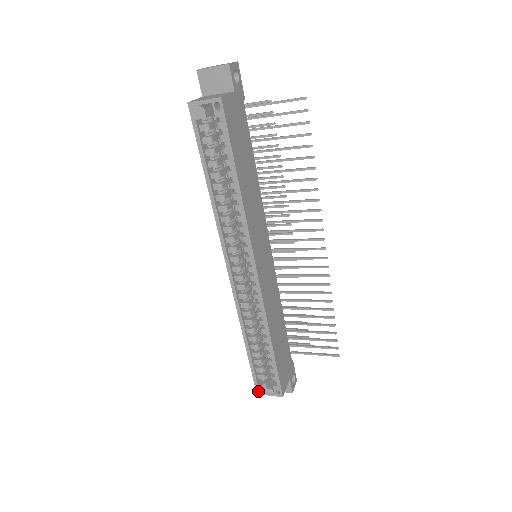
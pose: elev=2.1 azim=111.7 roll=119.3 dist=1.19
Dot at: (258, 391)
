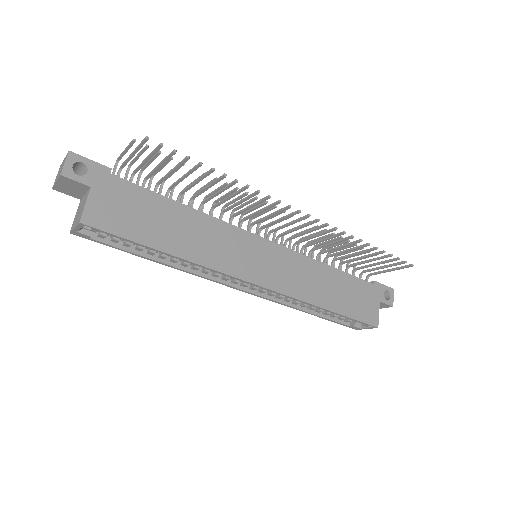
Dot at: (355, 329)
